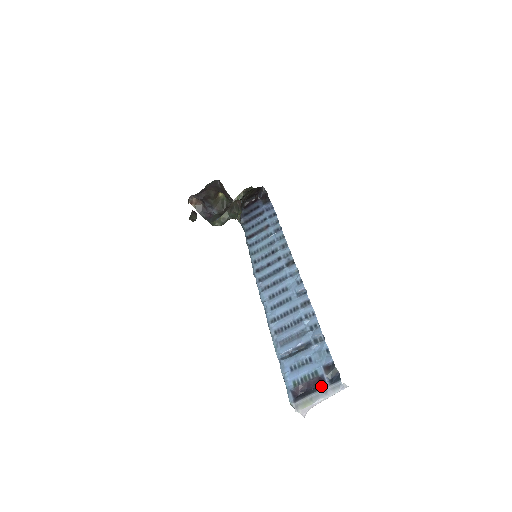
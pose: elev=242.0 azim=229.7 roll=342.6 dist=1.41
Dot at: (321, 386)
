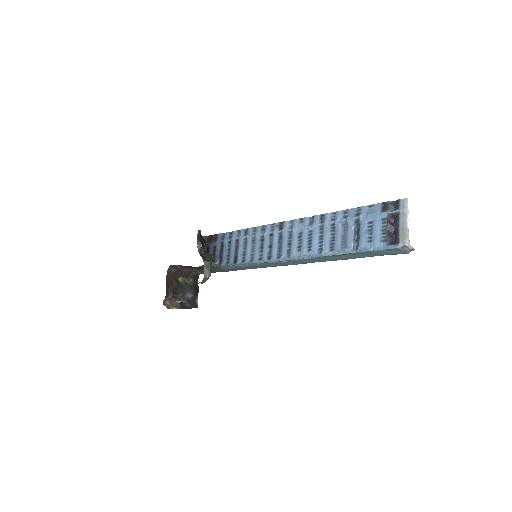
Dot at: (396, 217)
